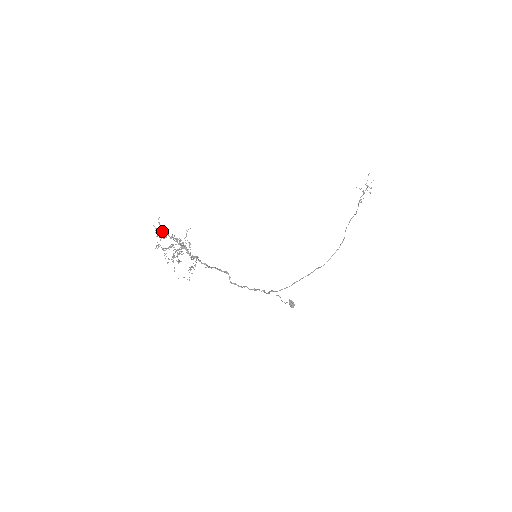
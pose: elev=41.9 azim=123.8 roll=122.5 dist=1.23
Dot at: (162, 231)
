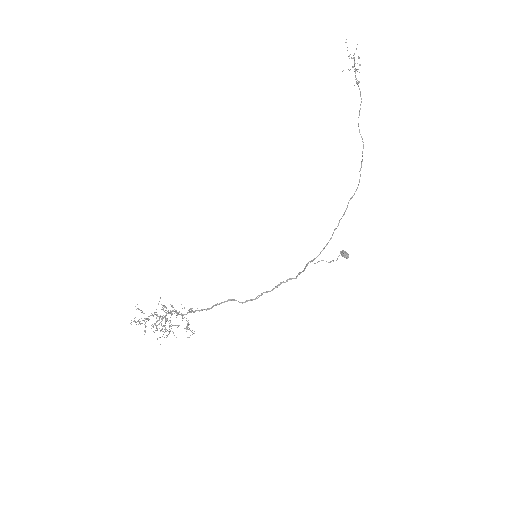
Dot at: (136, 322)
